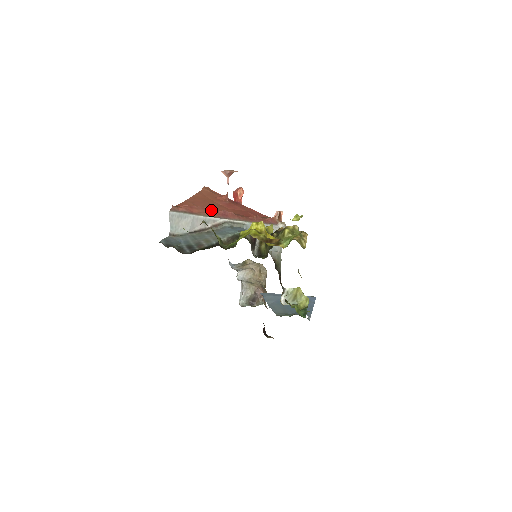
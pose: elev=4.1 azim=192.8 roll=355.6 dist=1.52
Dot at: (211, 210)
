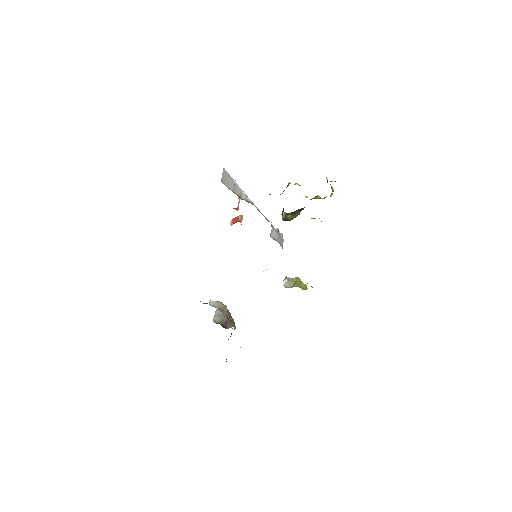
Dot at: occluded
